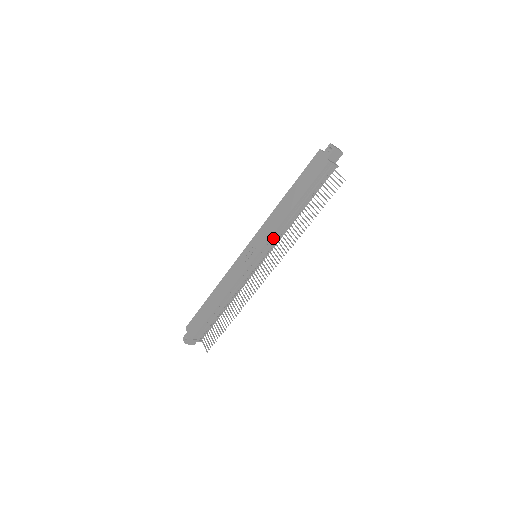
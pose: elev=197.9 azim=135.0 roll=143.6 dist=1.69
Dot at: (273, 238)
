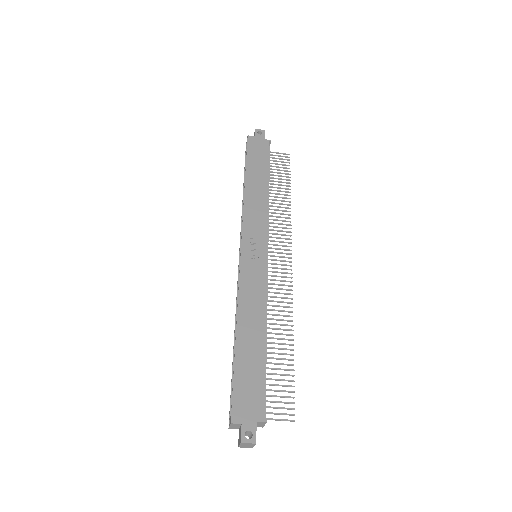
Dot at: (266, 224)
